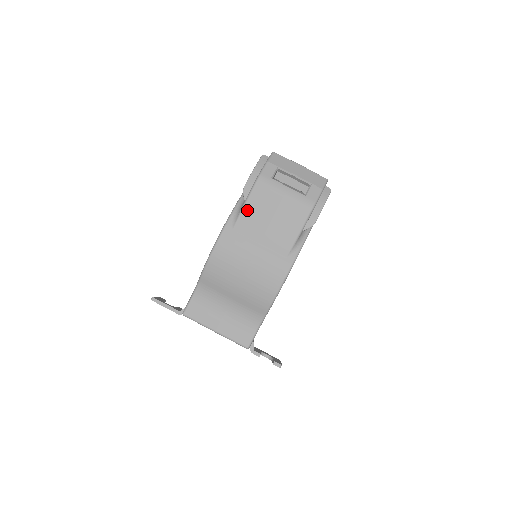
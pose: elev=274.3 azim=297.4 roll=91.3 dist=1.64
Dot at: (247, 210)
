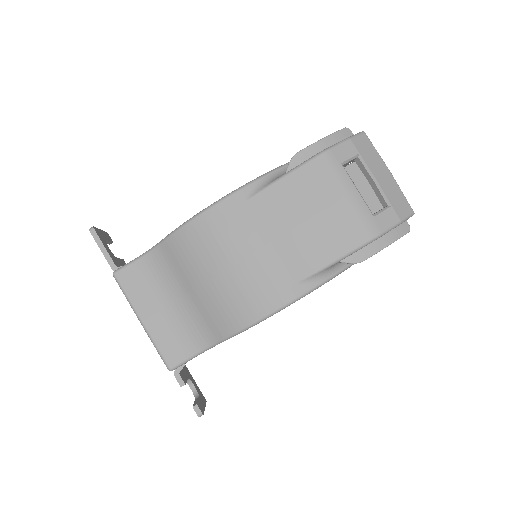
Dot at: (281, 187)
